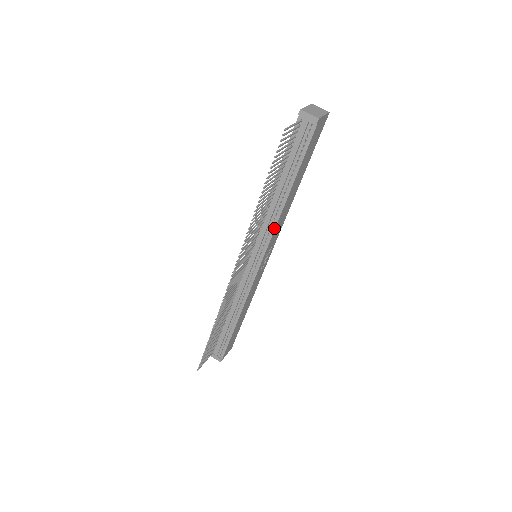
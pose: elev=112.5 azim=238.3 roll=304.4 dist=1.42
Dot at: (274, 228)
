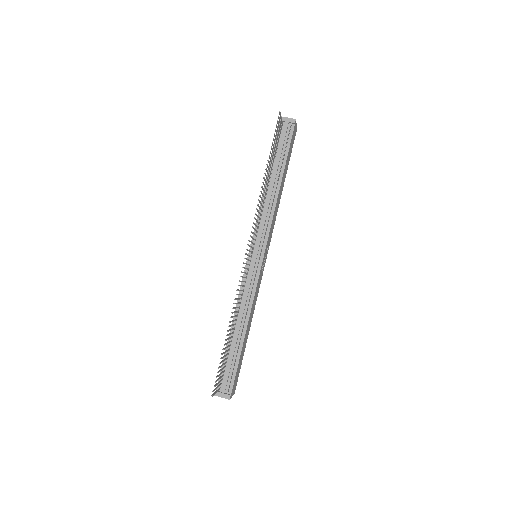
Dot at: (272, 217)
